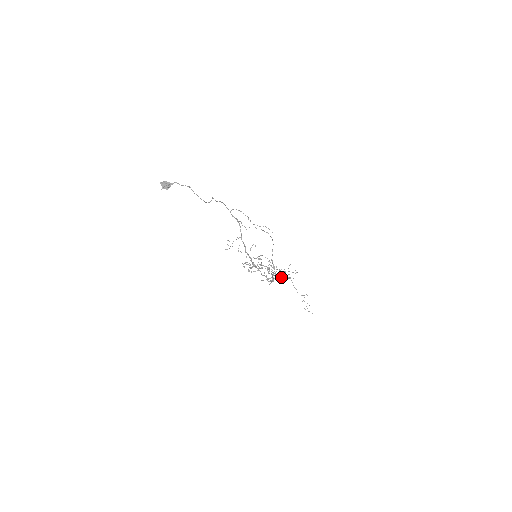
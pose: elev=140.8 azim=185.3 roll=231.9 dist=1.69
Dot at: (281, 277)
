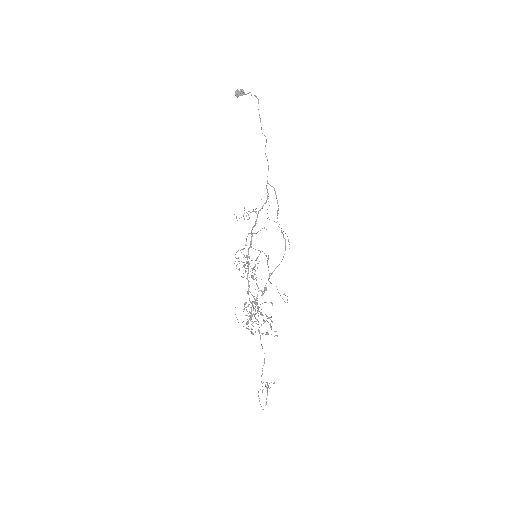
Dot at: (259, 332)
